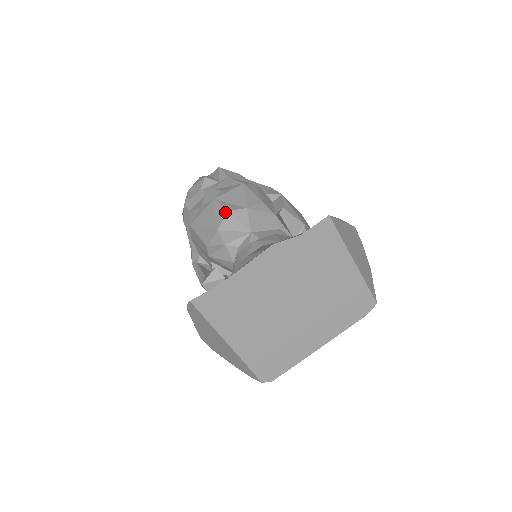
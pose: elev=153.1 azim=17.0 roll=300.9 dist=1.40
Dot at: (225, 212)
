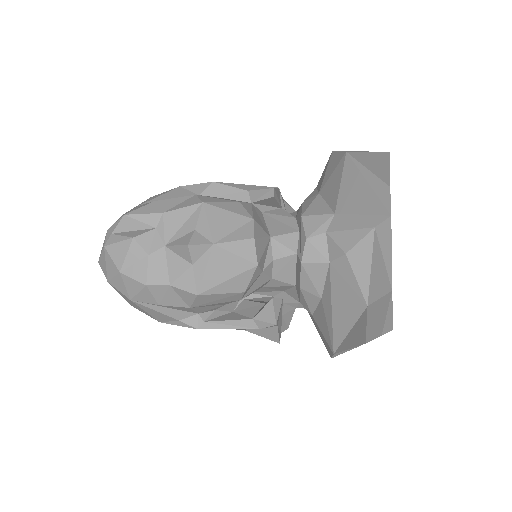
Dot at: (251, 242)
